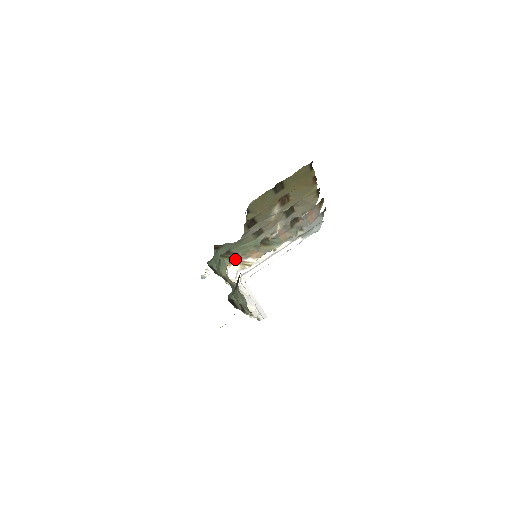
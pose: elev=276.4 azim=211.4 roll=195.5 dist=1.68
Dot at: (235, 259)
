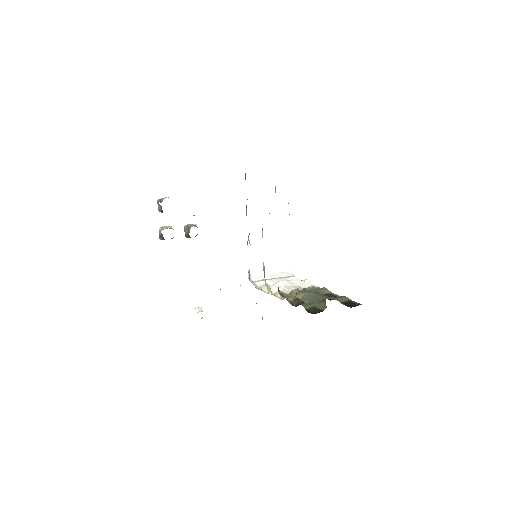
Dot at: occluded
